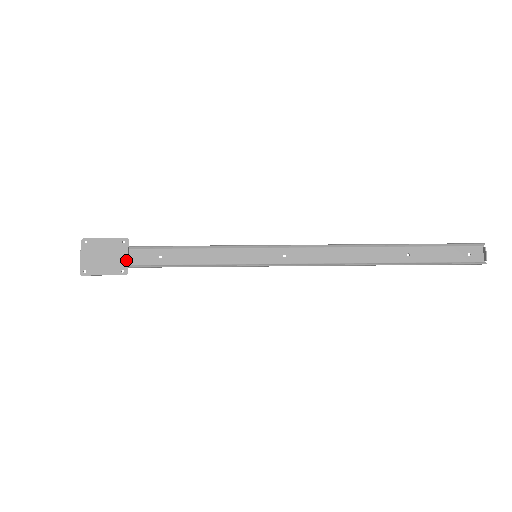
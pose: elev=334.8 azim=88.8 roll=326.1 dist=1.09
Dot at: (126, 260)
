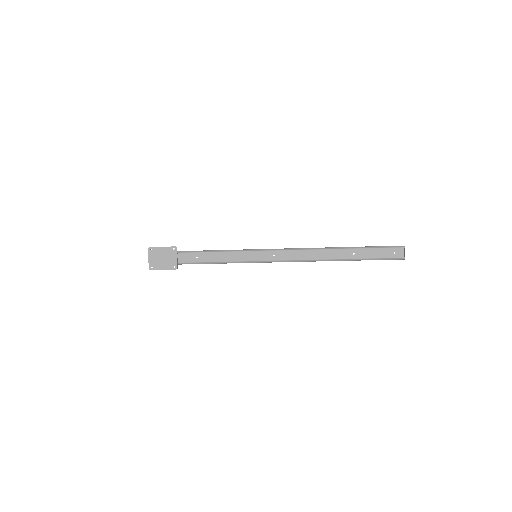
Dot at: (176, 260)
